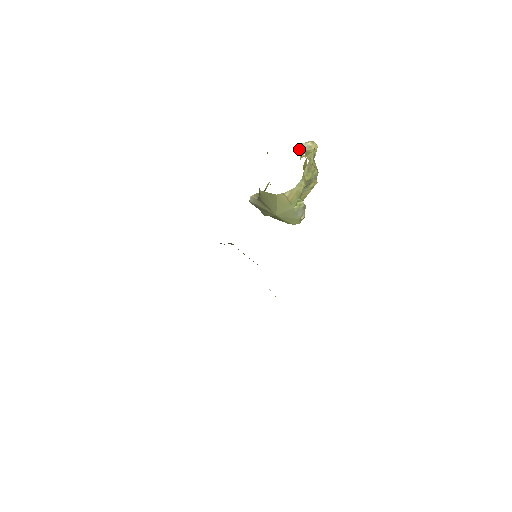
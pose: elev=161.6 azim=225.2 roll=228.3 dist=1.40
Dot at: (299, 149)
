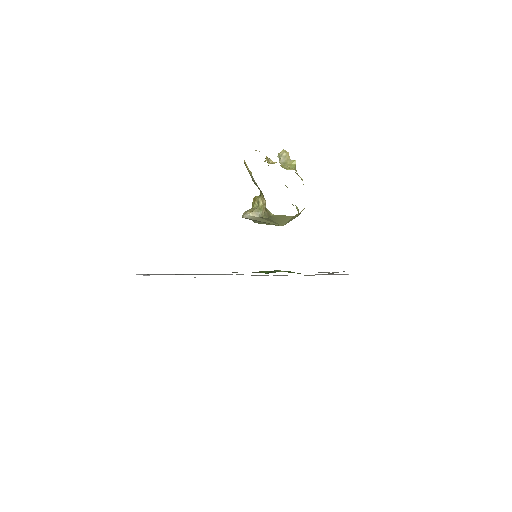
Dot at: (279, 162)
